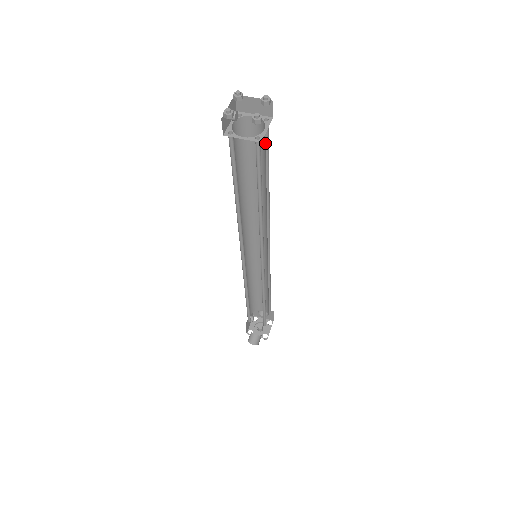
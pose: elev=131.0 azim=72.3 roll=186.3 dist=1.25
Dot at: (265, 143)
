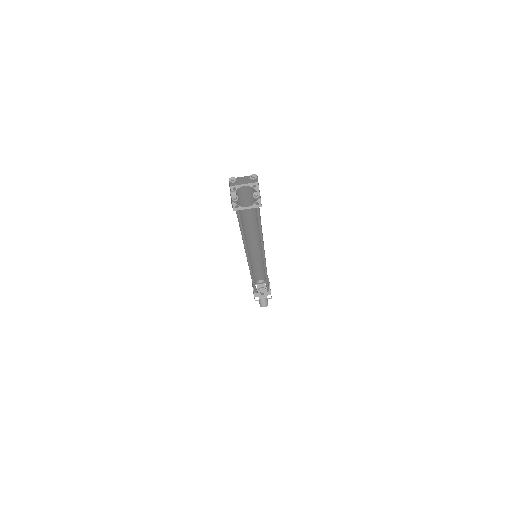
Dot at: occluded
